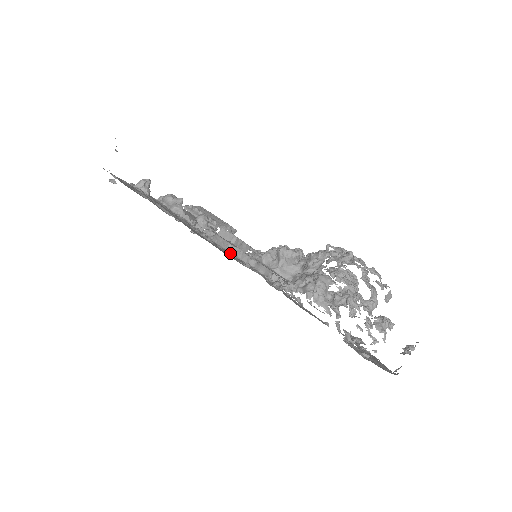
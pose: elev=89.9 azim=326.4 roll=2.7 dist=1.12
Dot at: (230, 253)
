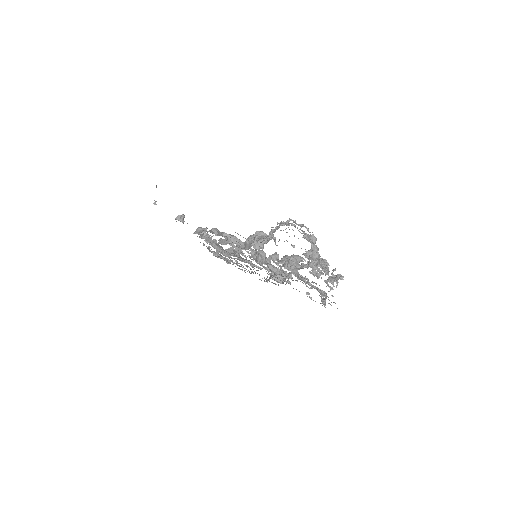
Dot at: (224, 236)
